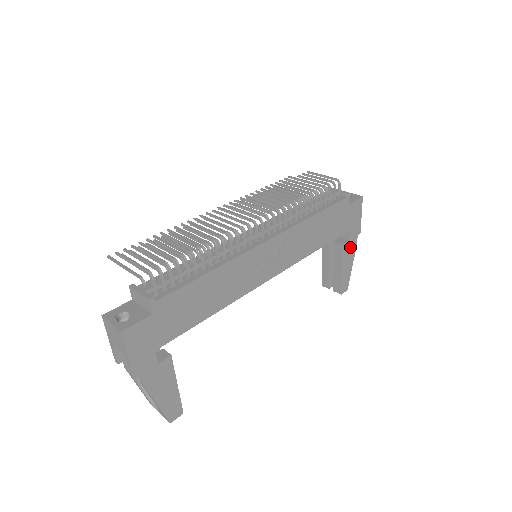
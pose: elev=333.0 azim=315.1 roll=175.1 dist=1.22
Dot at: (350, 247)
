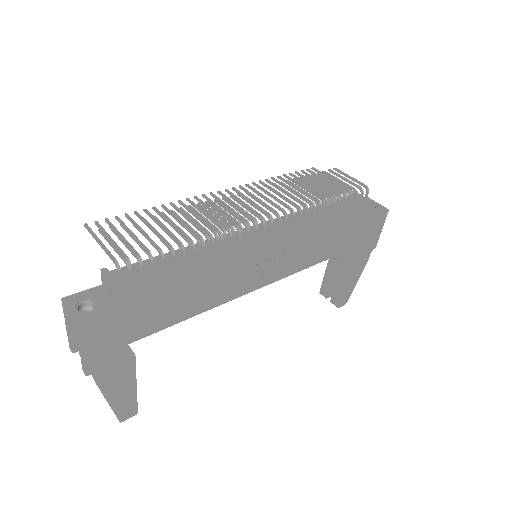
Dot at: (361, 261)
